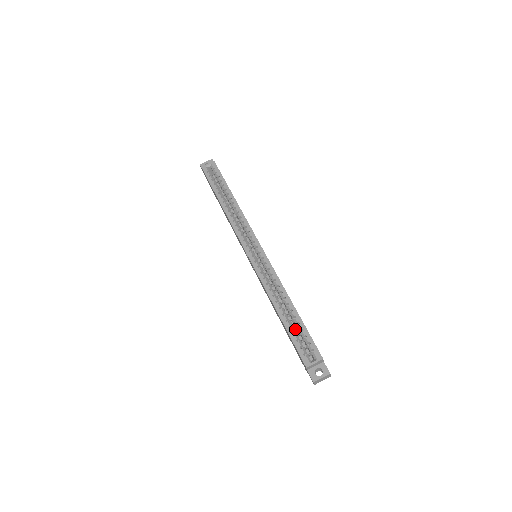
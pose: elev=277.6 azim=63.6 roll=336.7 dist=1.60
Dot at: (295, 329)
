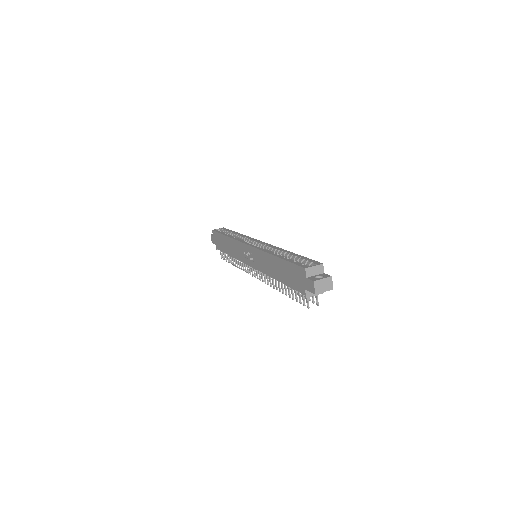
Dot at: occluded
